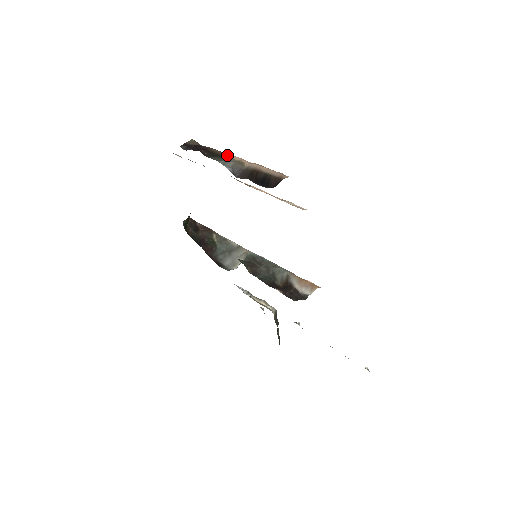
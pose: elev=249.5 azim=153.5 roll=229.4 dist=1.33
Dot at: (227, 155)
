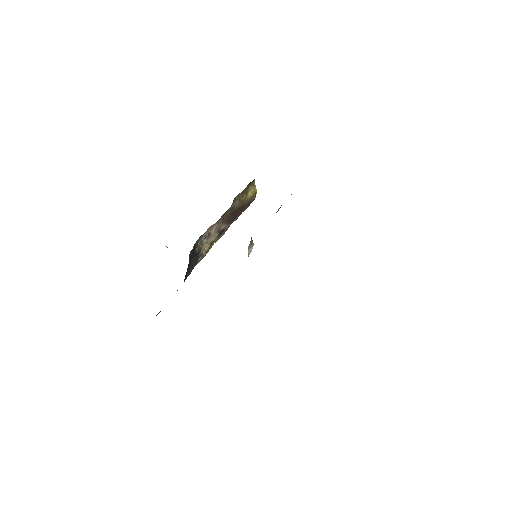
Dot at: occluded
